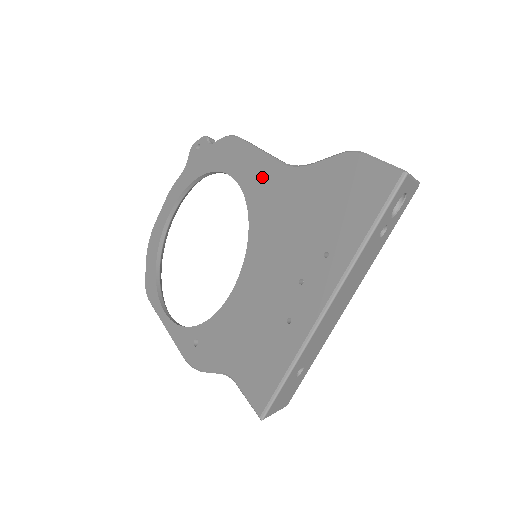
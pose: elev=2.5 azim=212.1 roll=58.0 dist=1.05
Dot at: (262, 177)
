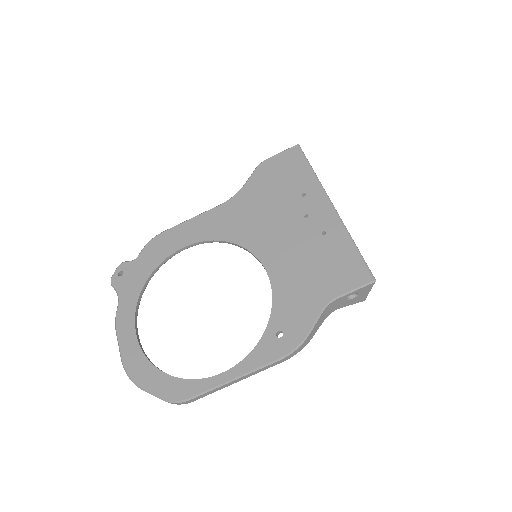
Dot at: (214, 221)
